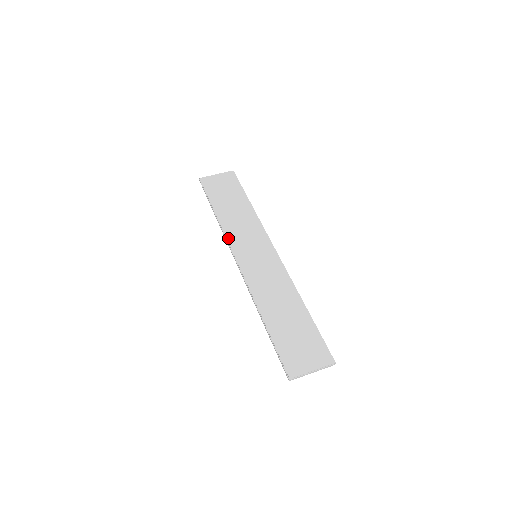
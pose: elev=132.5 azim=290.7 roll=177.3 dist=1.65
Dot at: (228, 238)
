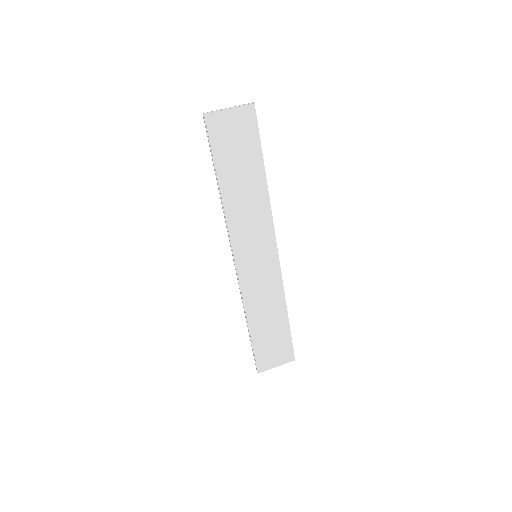
Dot at: (231, 232)
